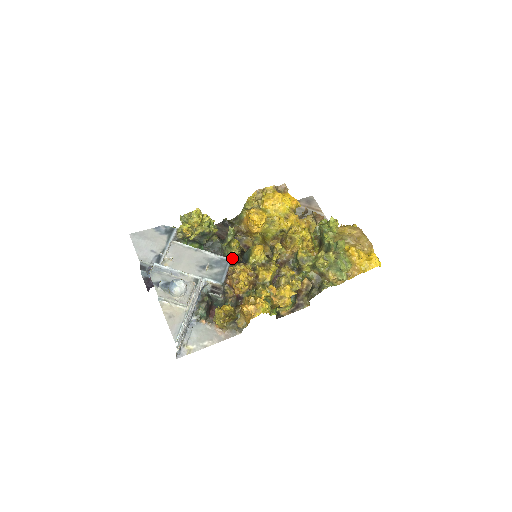
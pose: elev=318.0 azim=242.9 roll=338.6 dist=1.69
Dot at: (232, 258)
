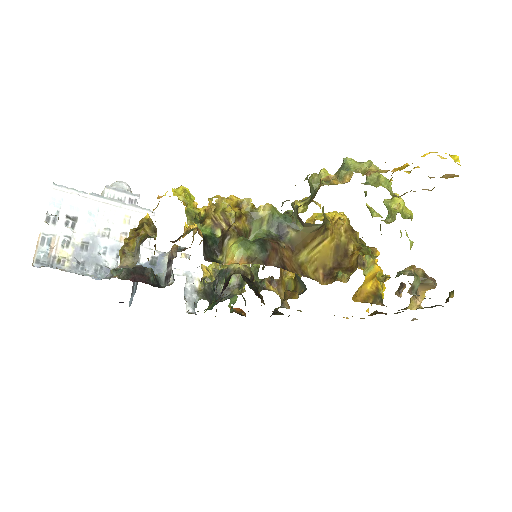
Dot at: (230, 277)
